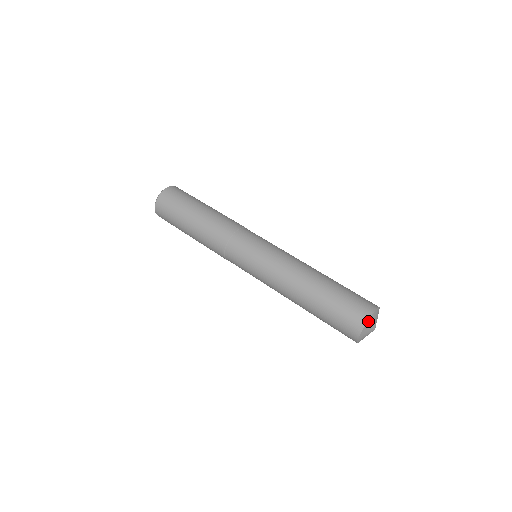
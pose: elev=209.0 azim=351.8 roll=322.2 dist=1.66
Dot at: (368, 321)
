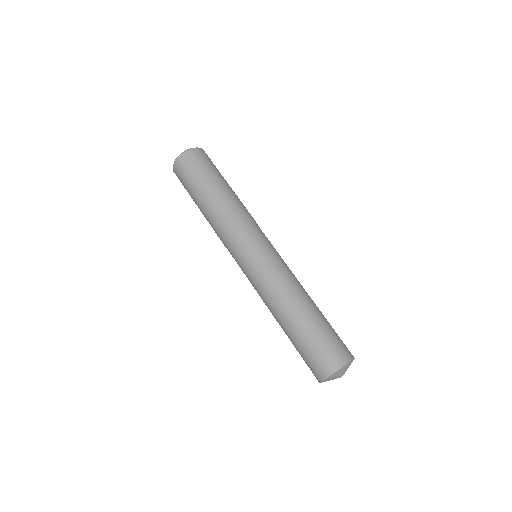
Dot at: (326, 378)
